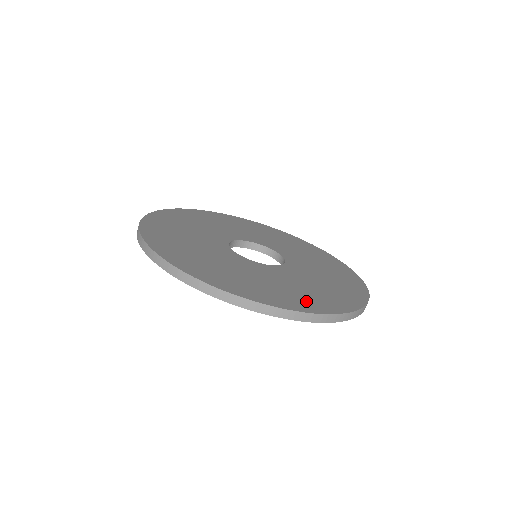
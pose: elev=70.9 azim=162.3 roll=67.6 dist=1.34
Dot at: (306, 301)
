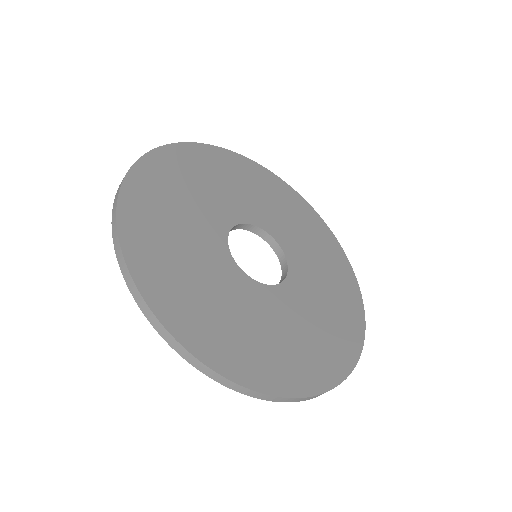
Dot at: (269, 367)
